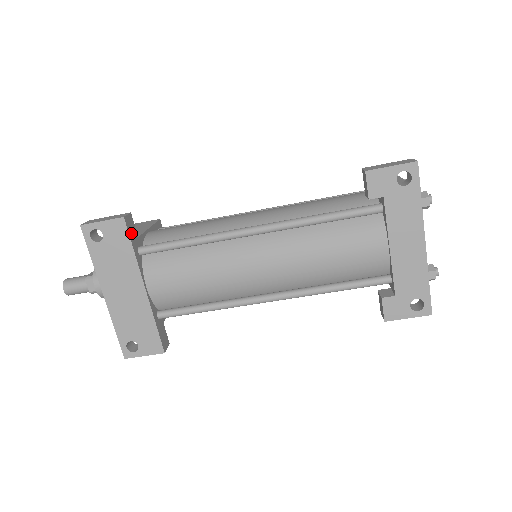
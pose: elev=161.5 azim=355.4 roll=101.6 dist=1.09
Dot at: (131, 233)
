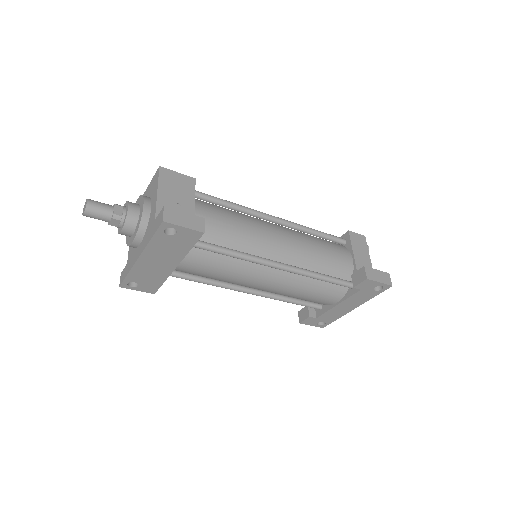
Dot at: occluded
